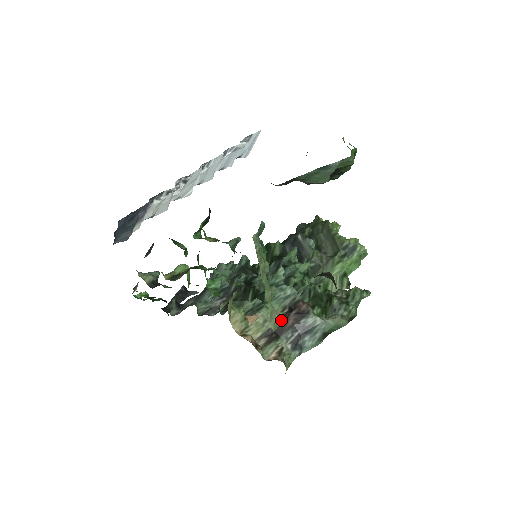
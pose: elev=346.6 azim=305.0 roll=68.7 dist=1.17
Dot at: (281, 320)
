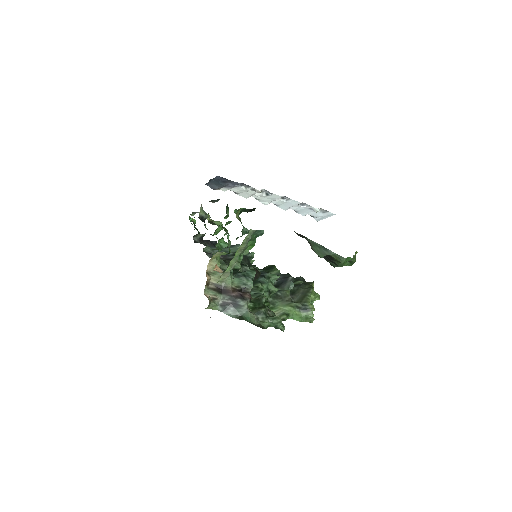
Dot at: (231, 289)
